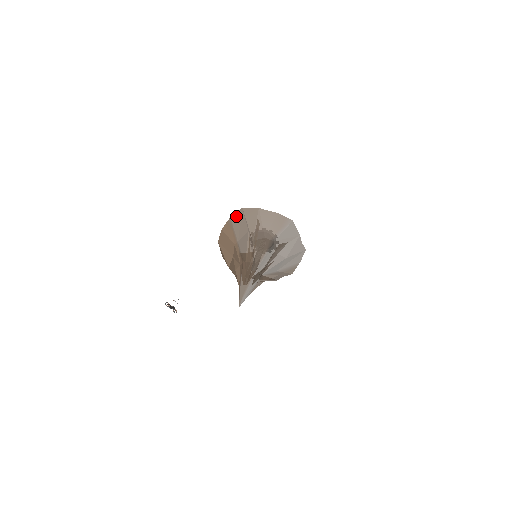
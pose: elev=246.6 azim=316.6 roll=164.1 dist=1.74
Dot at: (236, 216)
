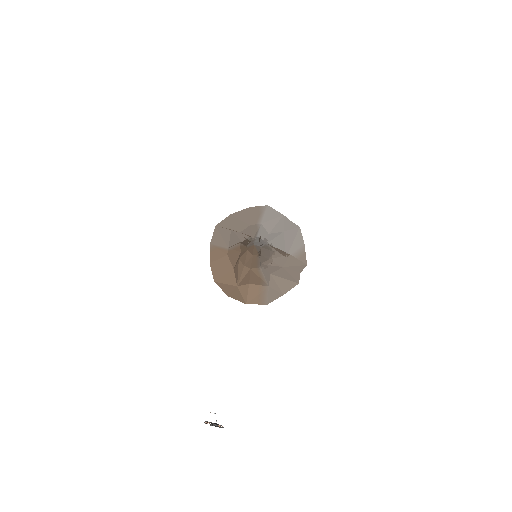
Dot at: (214, 236)
